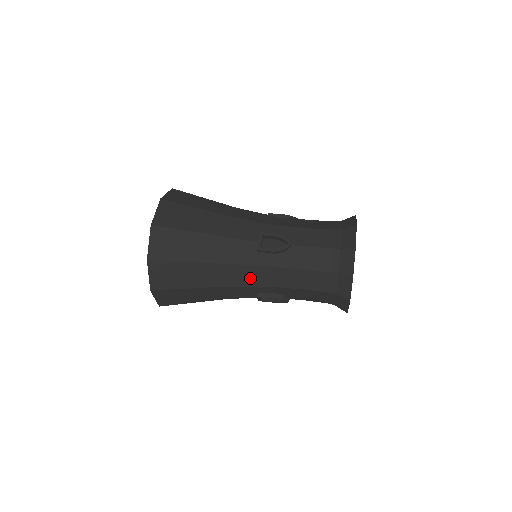
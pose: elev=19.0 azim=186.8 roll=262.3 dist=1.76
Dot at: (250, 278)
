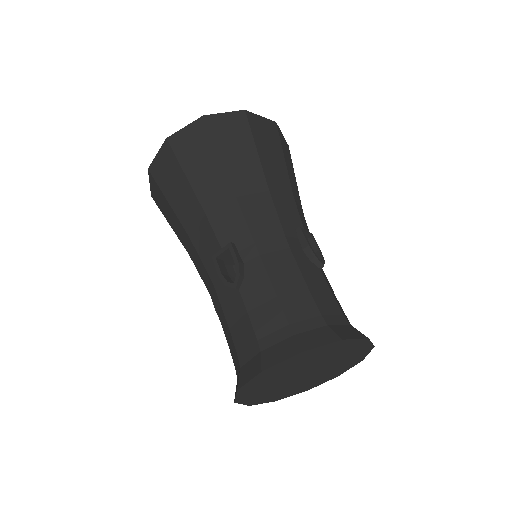
Dot at: (202, 273)
